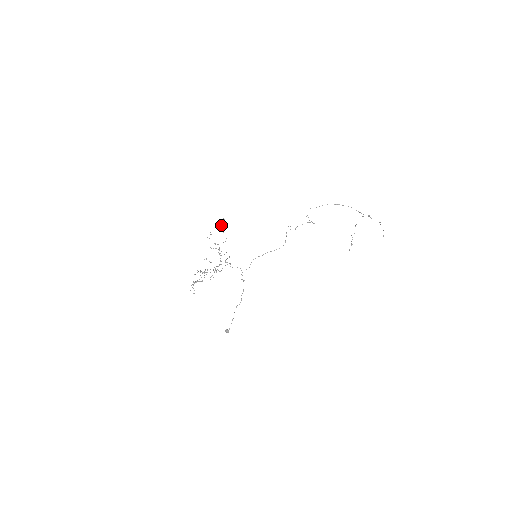
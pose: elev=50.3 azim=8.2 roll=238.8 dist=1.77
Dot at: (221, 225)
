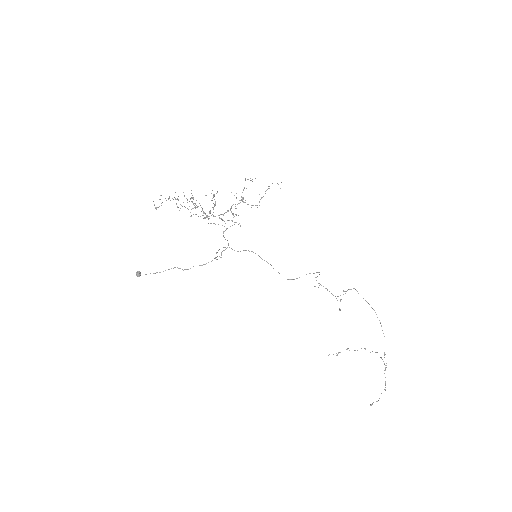
Dot at: occluded
